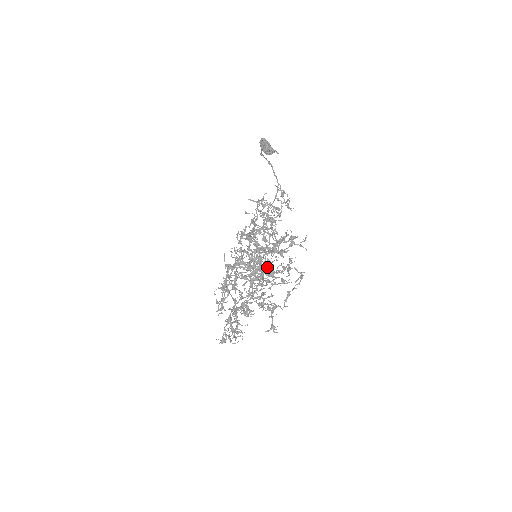
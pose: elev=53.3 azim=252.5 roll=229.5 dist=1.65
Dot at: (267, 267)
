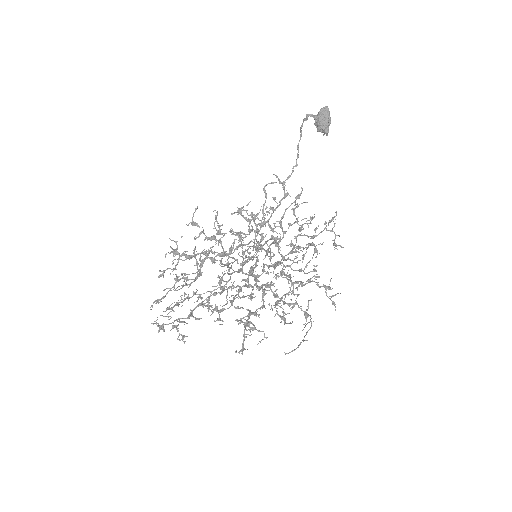
Dot at: occluded
